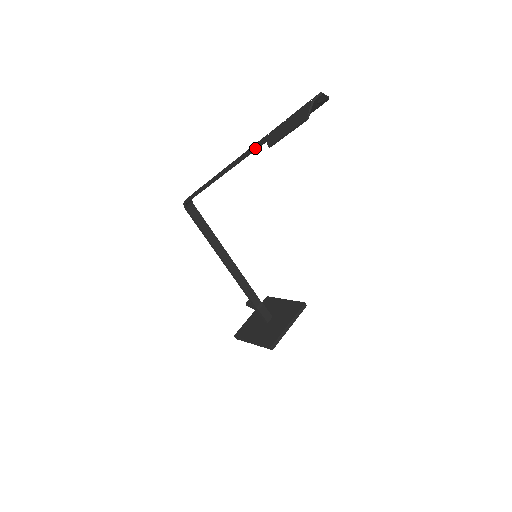
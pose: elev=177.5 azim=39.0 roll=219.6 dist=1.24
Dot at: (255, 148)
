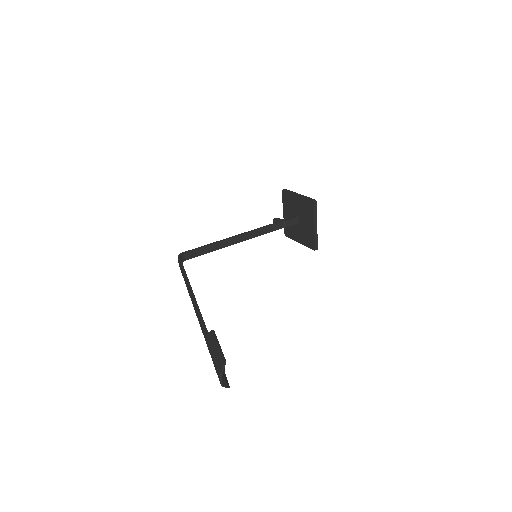
Dot at: occluded
